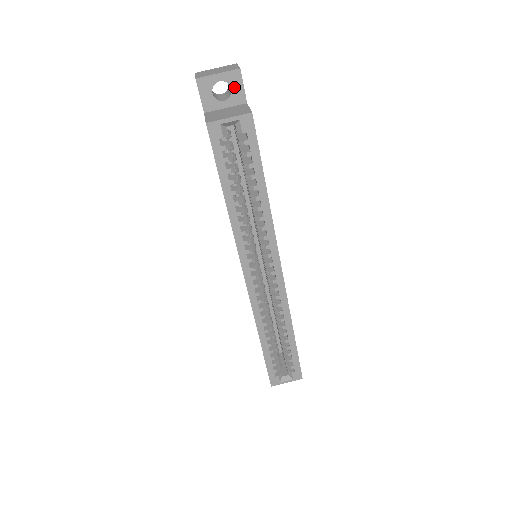
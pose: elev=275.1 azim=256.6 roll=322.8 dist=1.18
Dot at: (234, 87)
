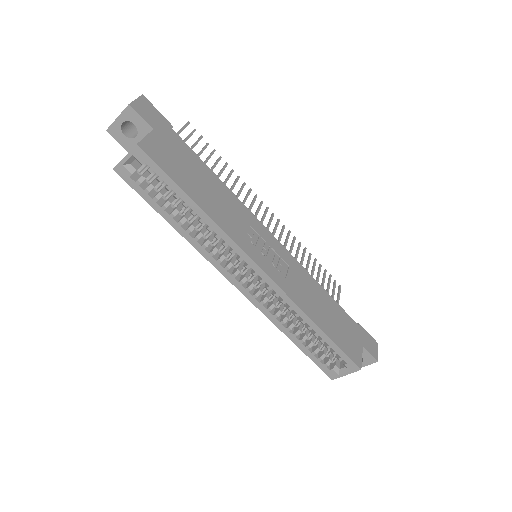
Dot at: (135, 122)
